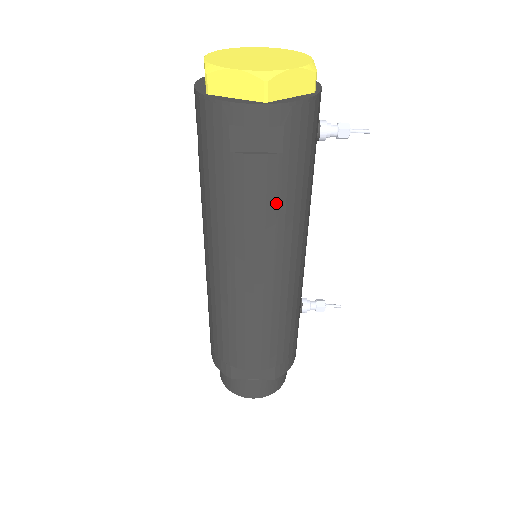
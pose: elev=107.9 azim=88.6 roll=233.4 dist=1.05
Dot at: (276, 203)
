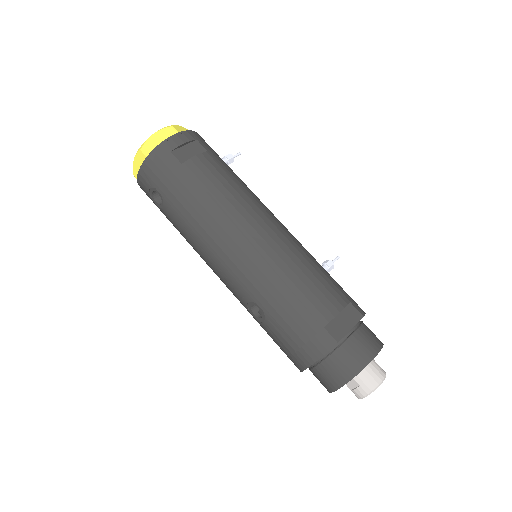
Dot at: (229, 177)
